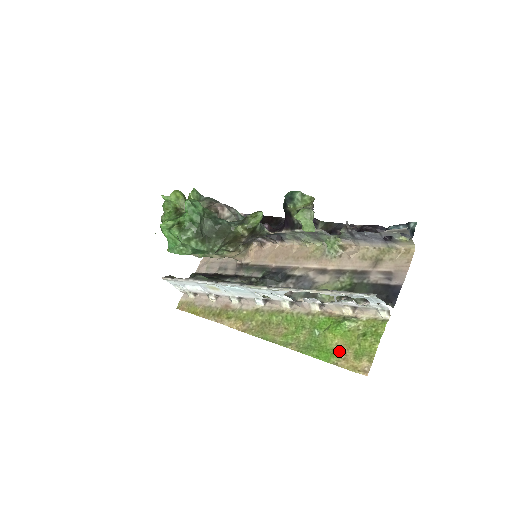
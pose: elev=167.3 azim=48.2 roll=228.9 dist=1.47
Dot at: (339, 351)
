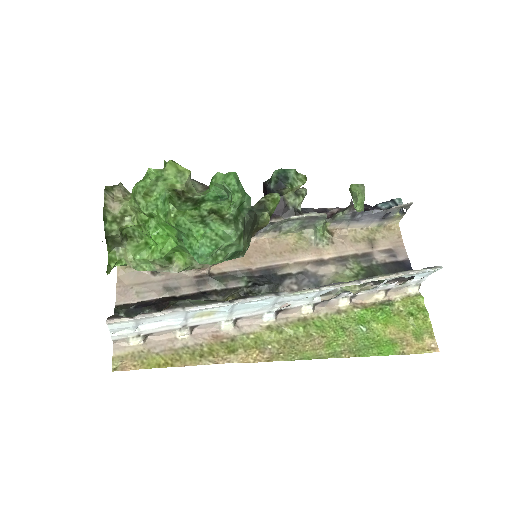
Dot at: (398, 339)
